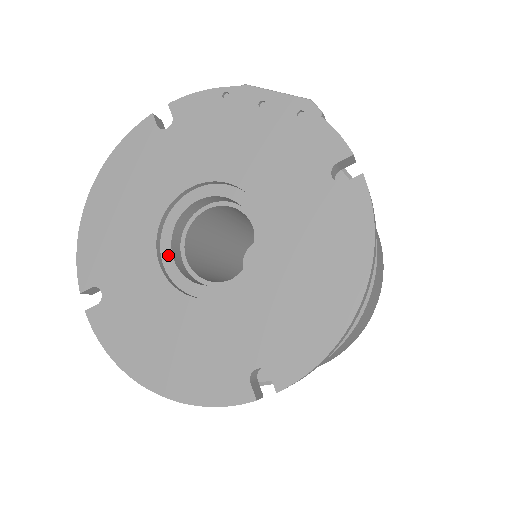
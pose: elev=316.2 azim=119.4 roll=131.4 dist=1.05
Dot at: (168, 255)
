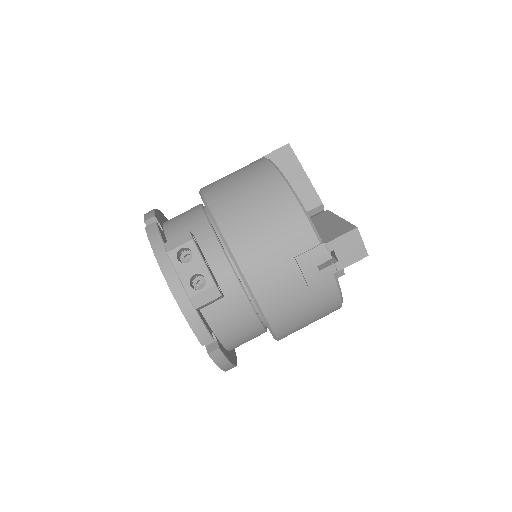
Dot at: occluded
